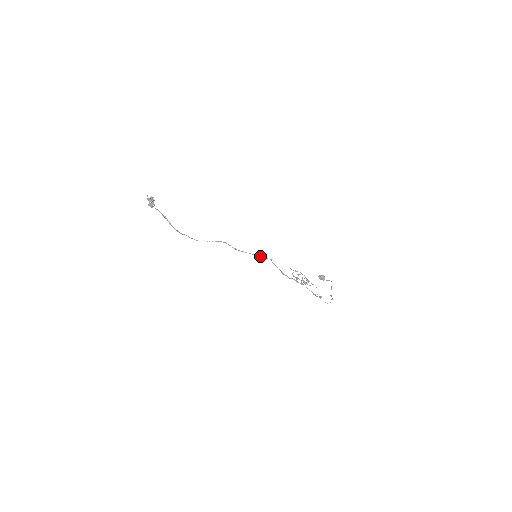
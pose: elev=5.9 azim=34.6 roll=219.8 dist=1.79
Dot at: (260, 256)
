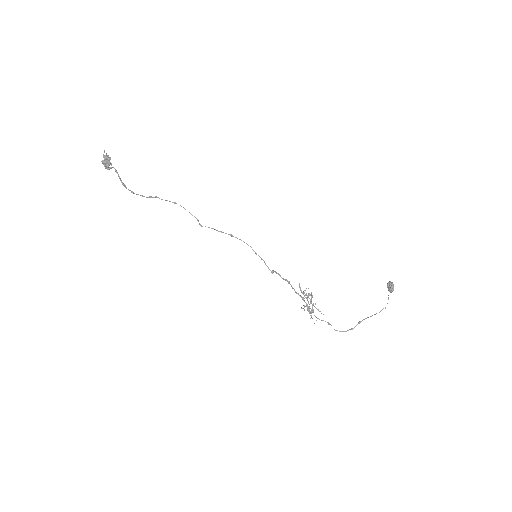
Dot at: (261, 259)
